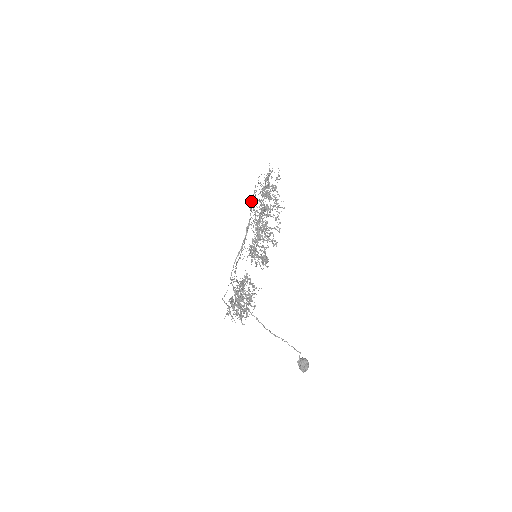
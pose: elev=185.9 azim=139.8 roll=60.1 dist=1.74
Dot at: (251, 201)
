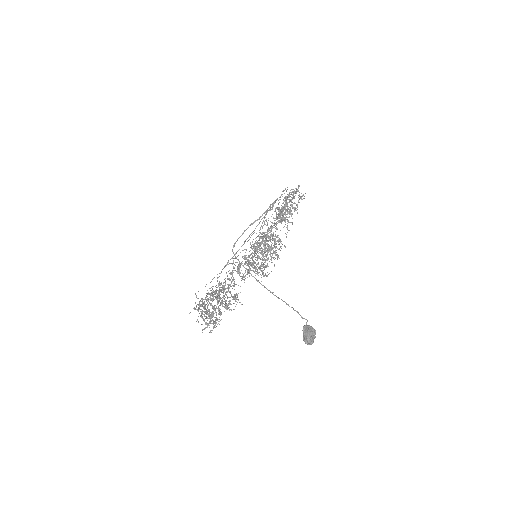
Dot at: occluded
